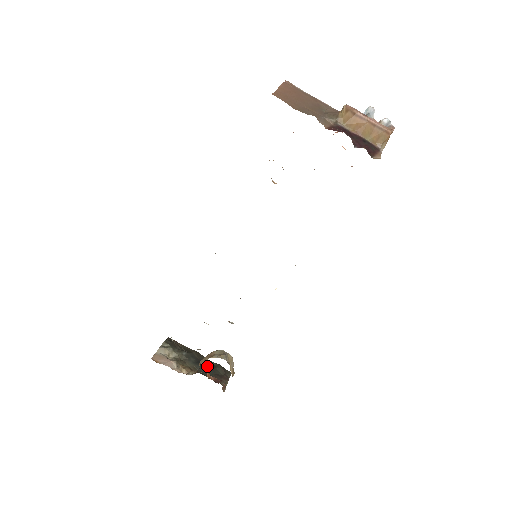
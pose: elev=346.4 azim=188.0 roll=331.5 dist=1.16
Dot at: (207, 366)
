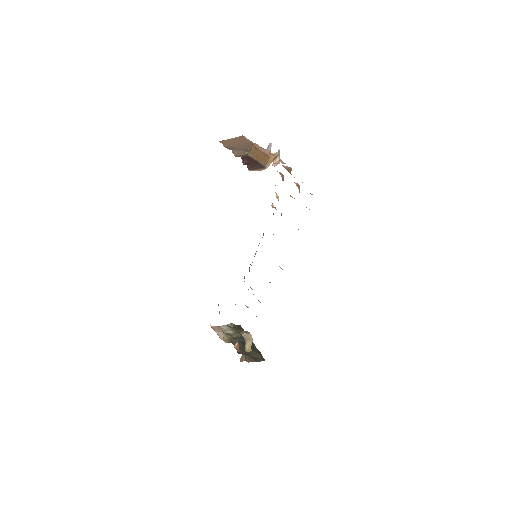
Dot at: occluded
